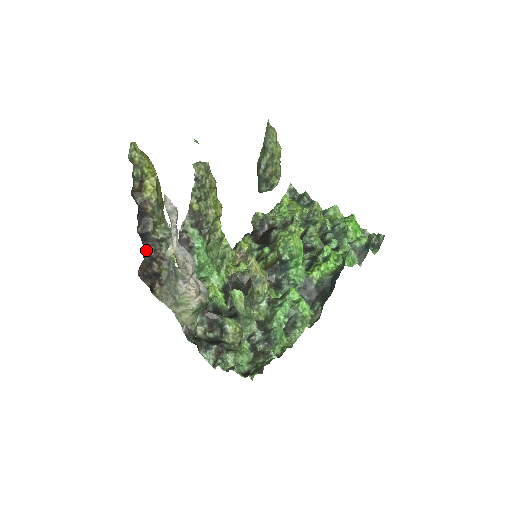
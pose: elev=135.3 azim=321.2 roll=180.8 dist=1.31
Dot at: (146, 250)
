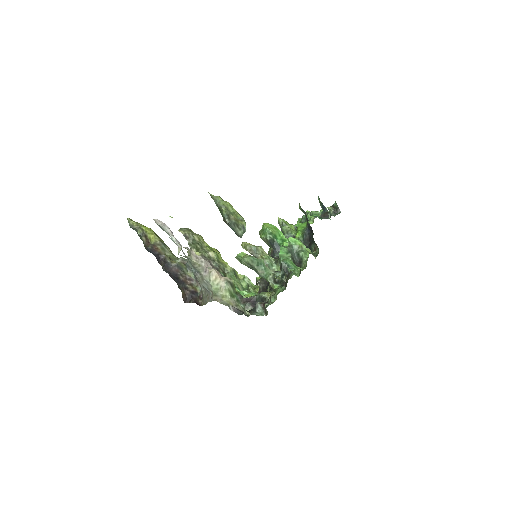
Dot at: (177, 280)
